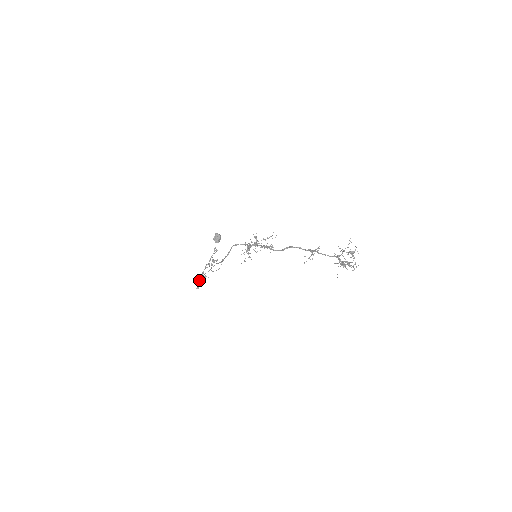
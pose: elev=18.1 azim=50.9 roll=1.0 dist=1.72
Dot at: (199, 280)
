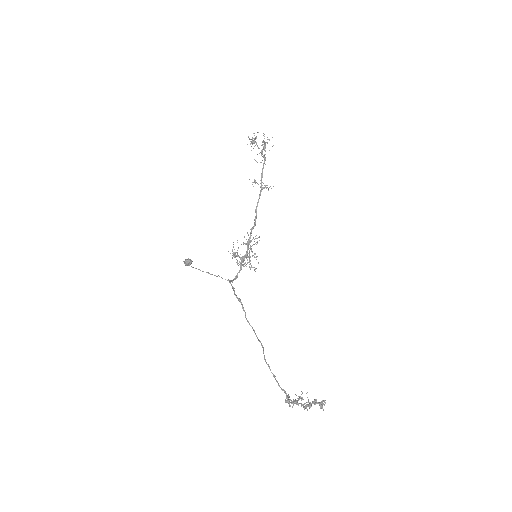
Dot at: (289, 403)
